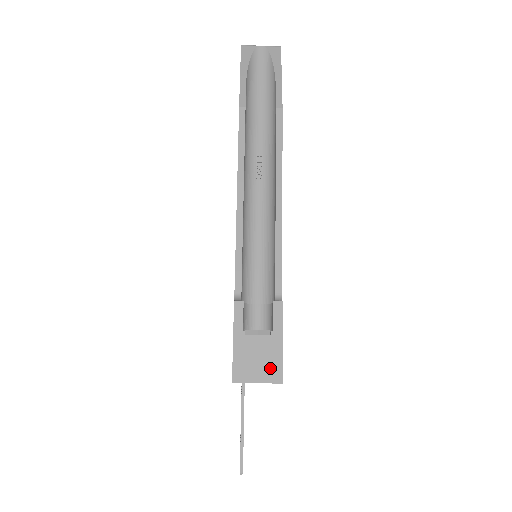
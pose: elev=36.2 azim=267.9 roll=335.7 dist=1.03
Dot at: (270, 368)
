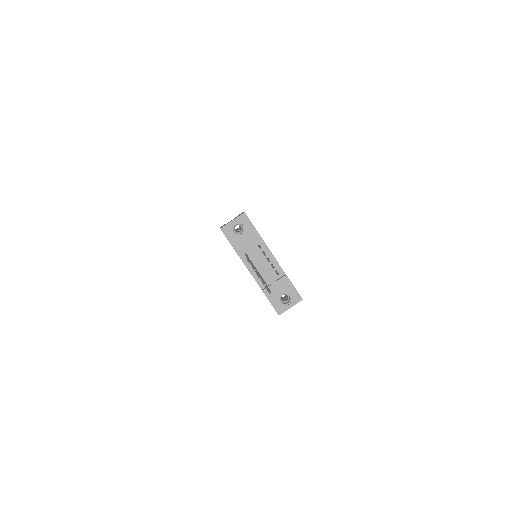
Dot at: occluded
